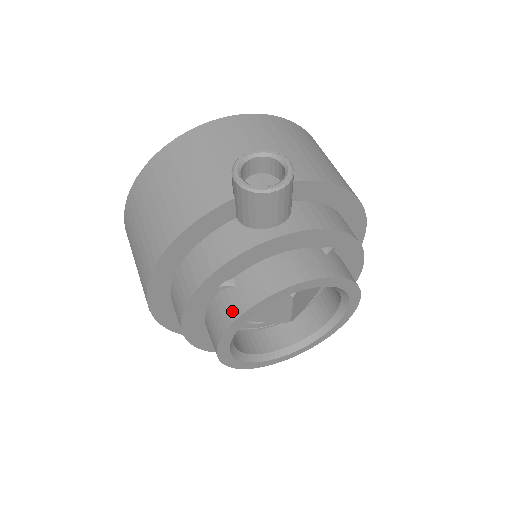
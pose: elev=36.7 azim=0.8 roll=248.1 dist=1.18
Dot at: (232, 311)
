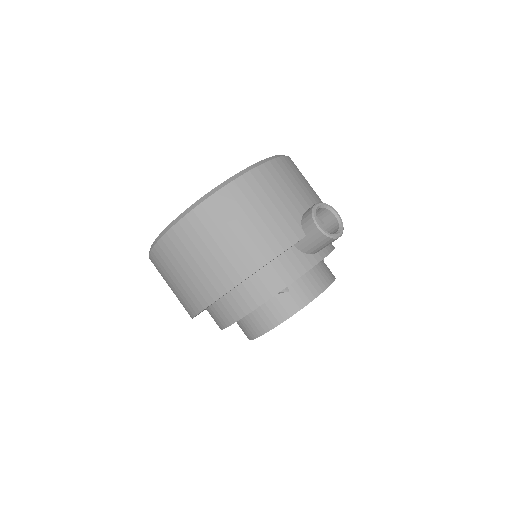
Dot at: (290, 309)
